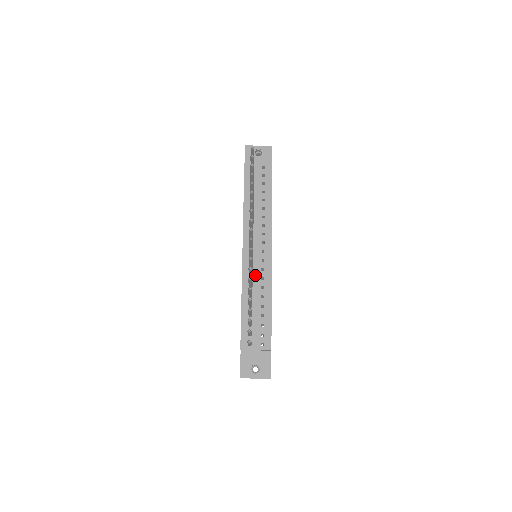
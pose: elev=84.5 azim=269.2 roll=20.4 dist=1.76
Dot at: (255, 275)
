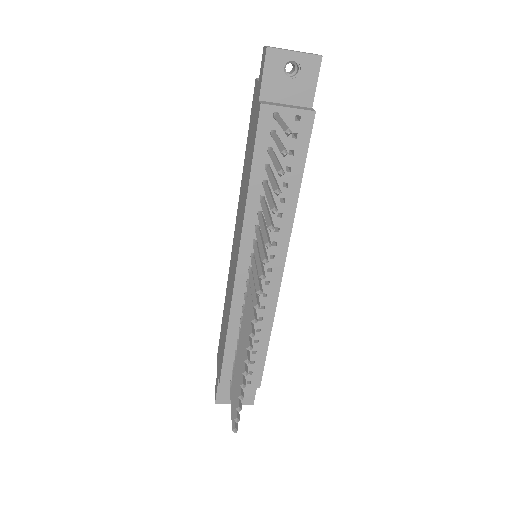
Dot at: occluded
